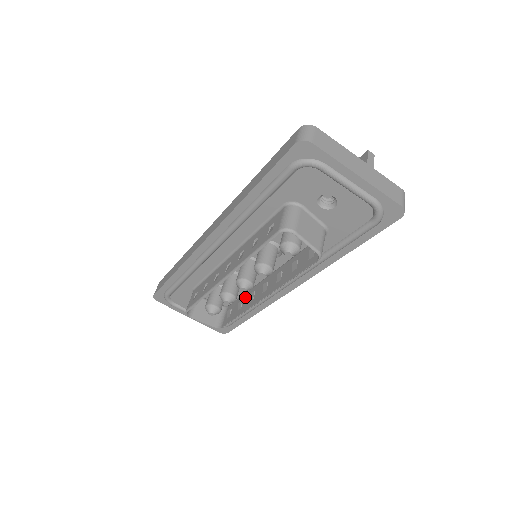
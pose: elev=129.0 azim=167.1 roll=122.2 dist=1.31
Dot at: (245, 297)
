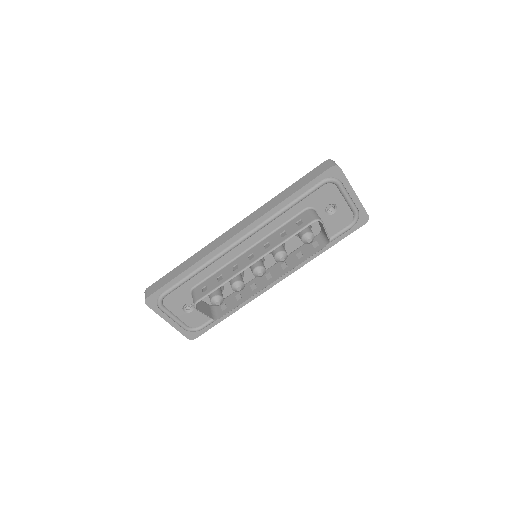
Dot at: (242, 290)
